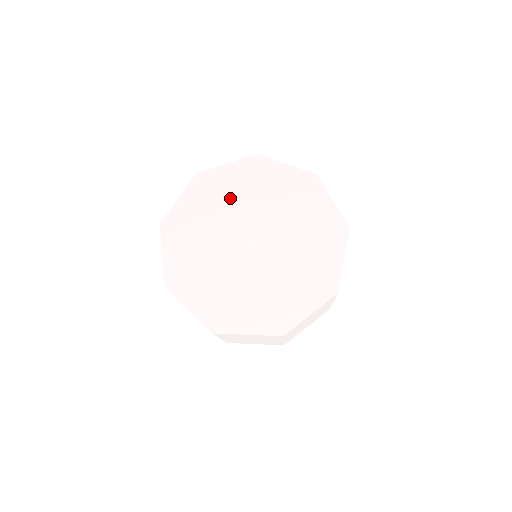
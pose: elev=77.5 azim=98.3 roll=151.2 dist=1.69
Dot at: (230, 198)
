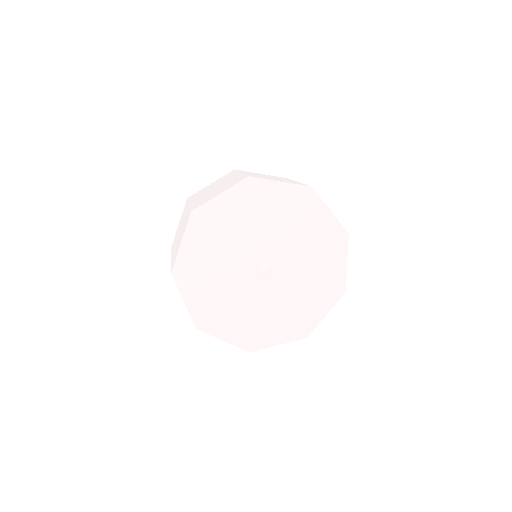
Dot at: (266, 218)
